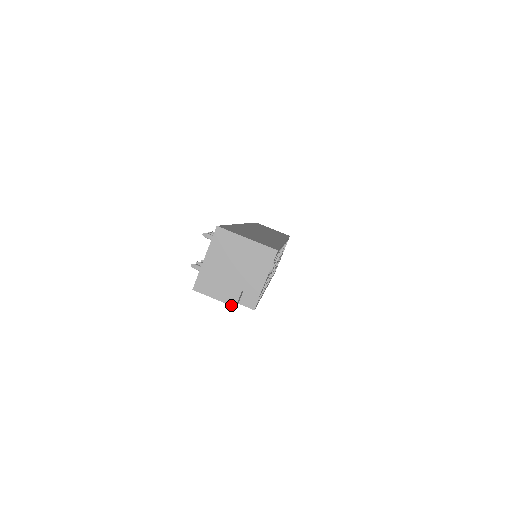
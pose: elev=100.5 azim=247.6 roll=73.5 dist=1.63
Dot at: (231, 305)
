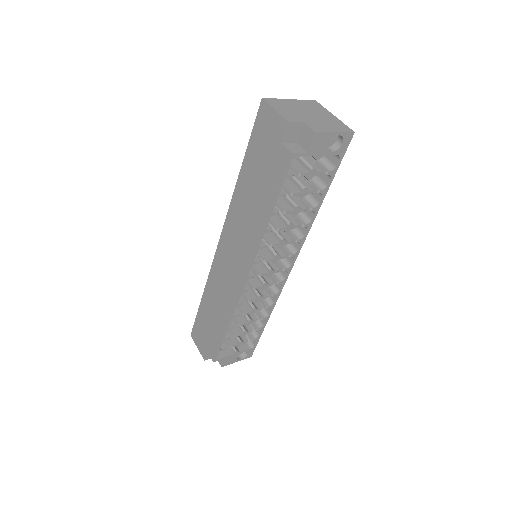
Dot at: (286, 119)
